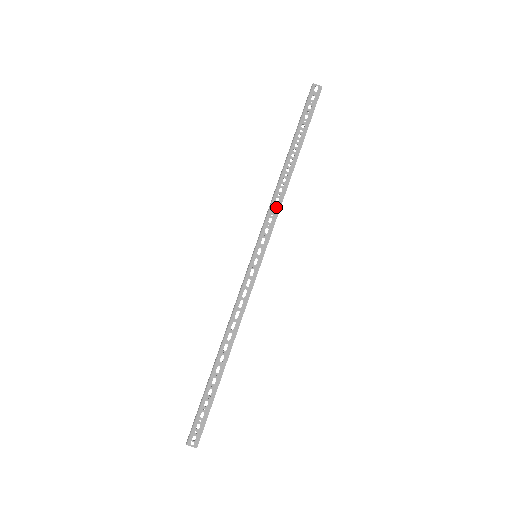
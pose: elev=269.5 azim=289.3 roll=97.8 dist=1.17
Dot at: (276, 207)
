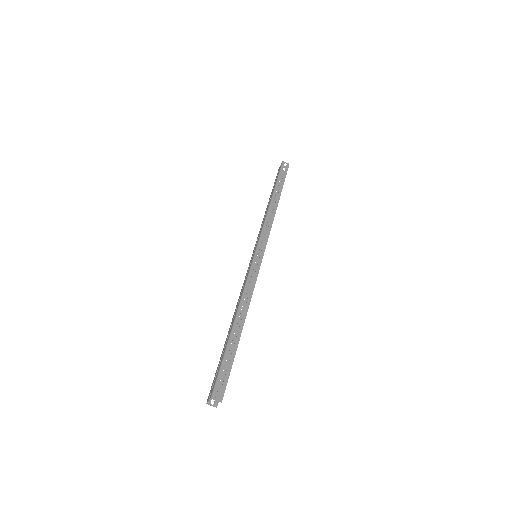
Dot at: (269, 224)
